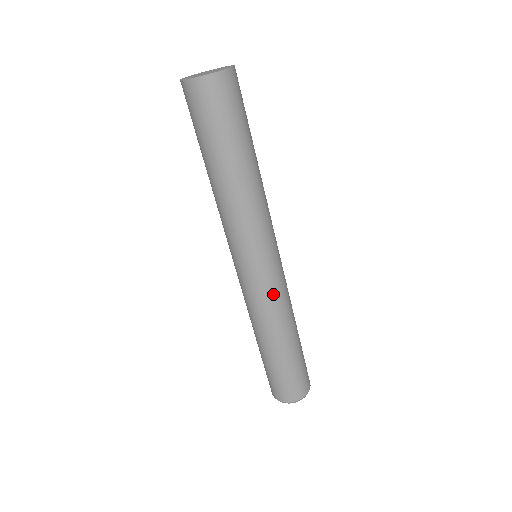
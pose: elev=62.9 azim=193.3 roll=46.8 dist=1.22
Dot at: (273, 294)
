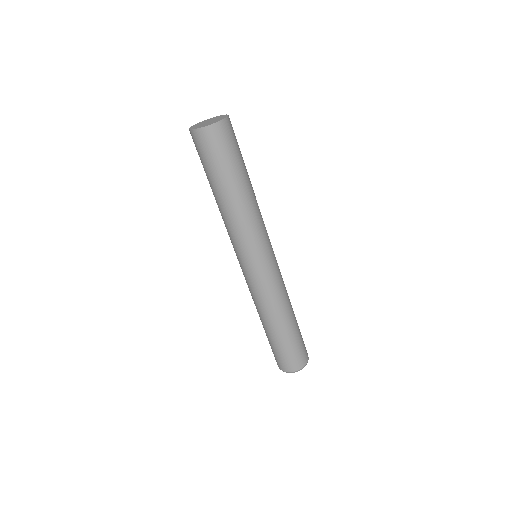
Dot at: (279, 278)
